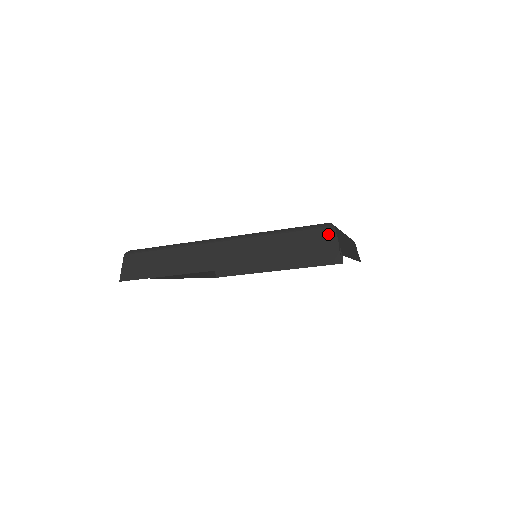
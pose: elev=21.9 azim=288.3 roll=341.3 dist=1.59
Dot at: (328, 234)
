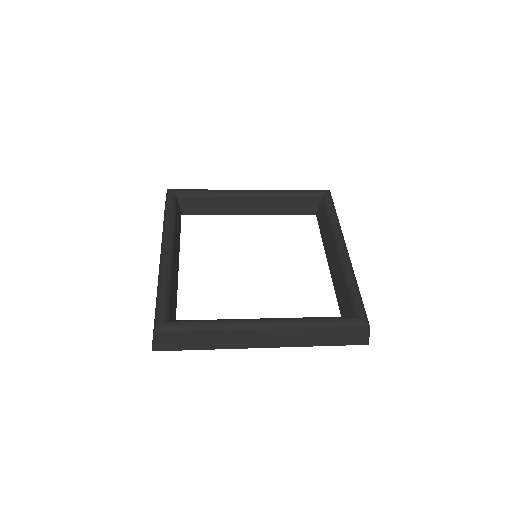
Dot at: (363, 332)
